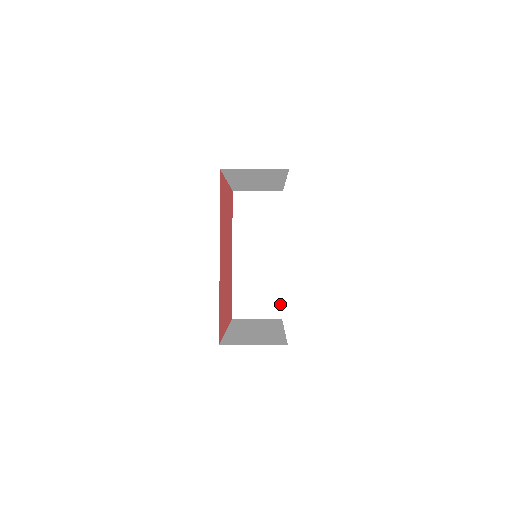
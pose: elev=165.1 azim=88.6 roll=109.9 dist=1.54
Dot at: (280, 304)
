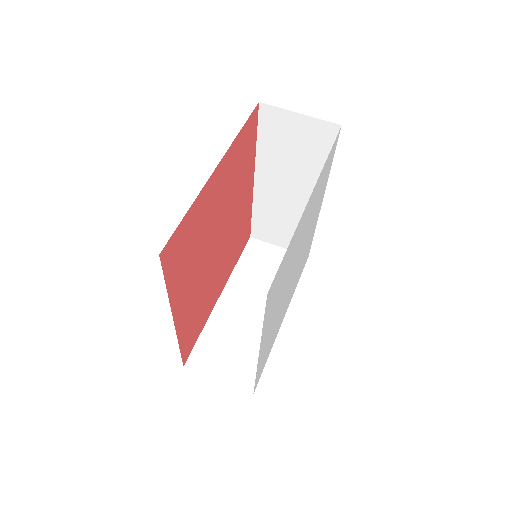
Dot at: occluded
